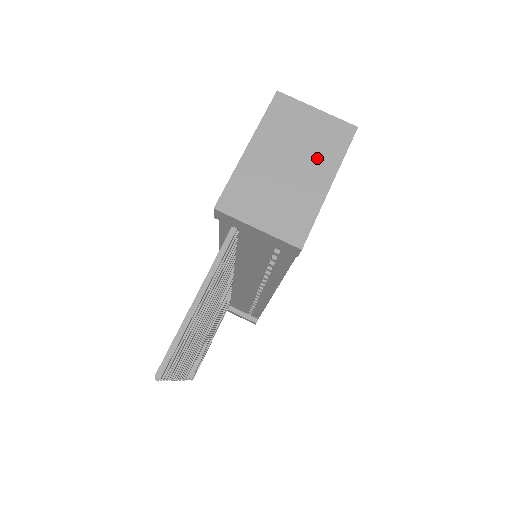
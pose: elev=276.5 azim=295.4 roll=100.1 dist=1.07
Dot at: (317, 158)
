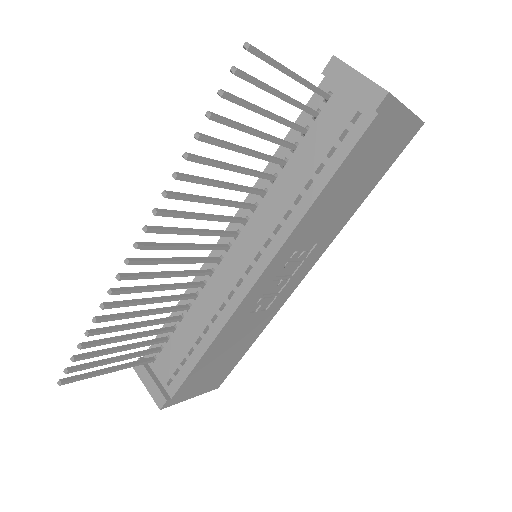
Dot at: occluded
